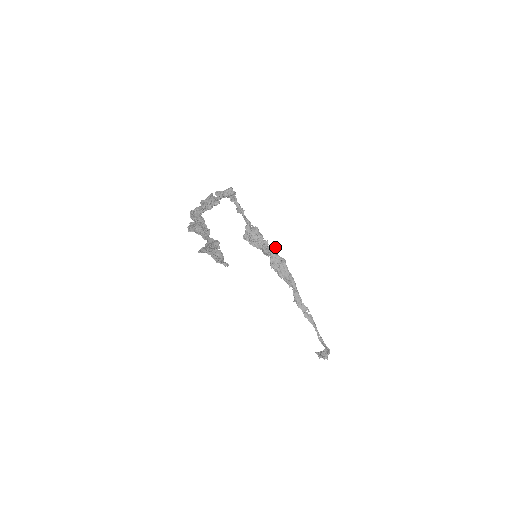
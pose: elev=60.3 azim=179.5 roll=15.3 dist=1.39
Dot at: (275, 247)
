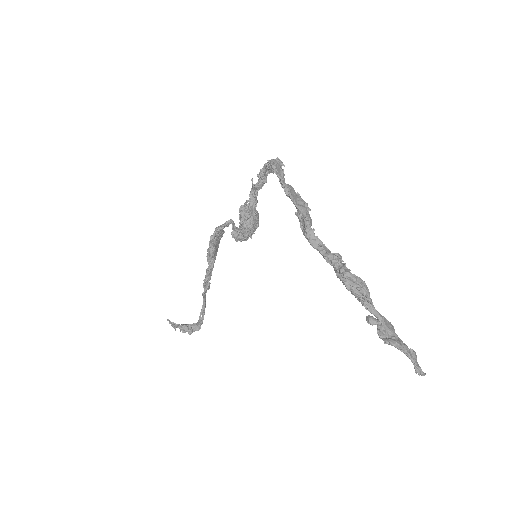
Dot at: occluded
